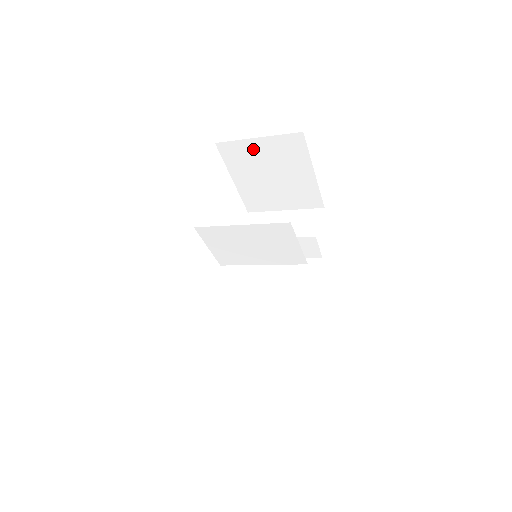
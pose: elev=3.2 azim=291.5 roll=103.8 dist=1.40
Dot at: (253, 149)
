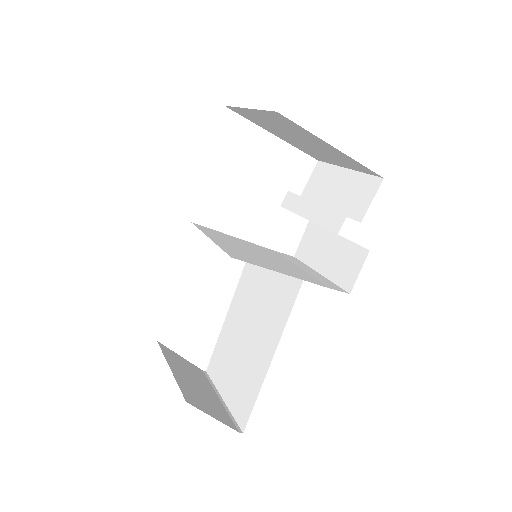
Dot at: (257, 116)
